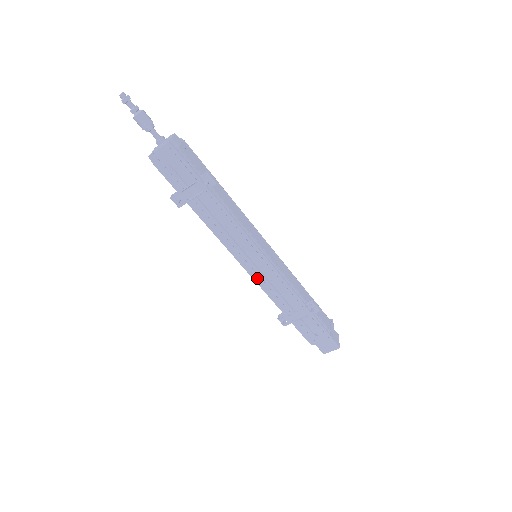
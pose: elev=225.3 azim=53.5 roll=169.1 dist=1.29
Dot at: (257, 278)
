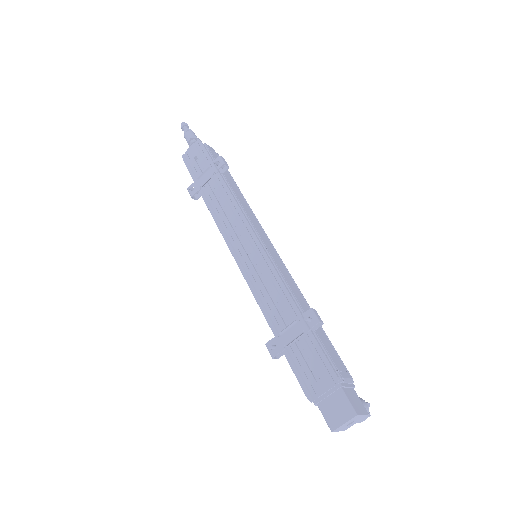
Dot at: (248, 276)
